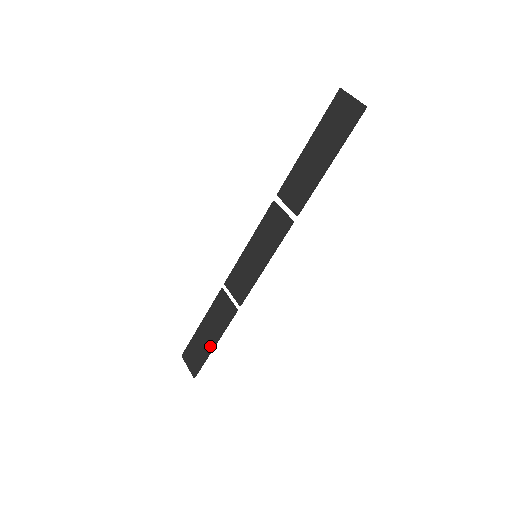
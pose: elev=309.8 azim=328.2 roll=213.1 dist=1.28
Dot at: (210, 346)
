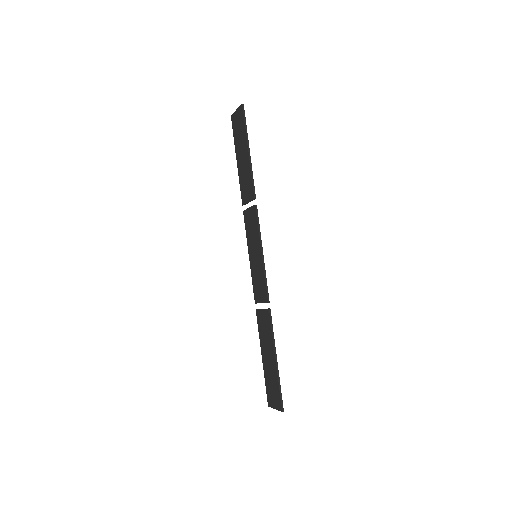
Dot at: (274, 364)
